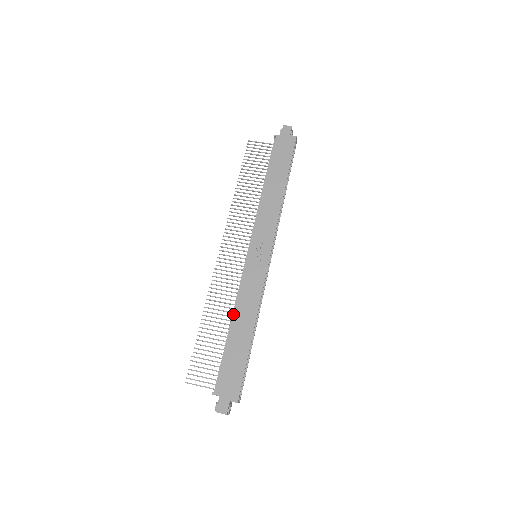
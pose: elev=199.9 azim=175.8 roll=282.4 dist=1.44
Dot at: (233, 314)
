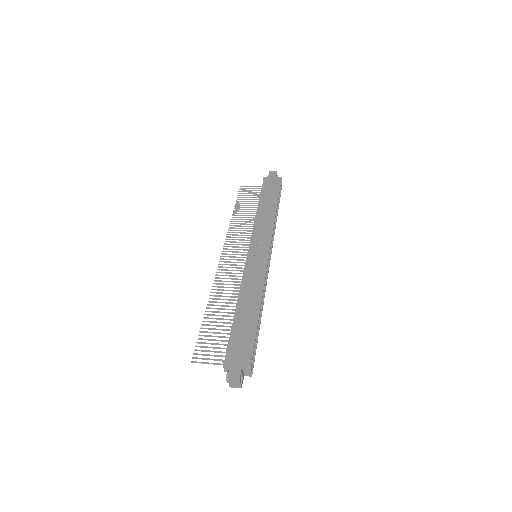
Dot at: (239, 295)
